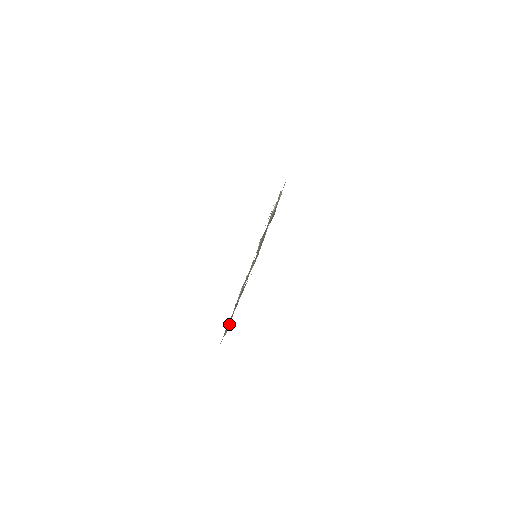
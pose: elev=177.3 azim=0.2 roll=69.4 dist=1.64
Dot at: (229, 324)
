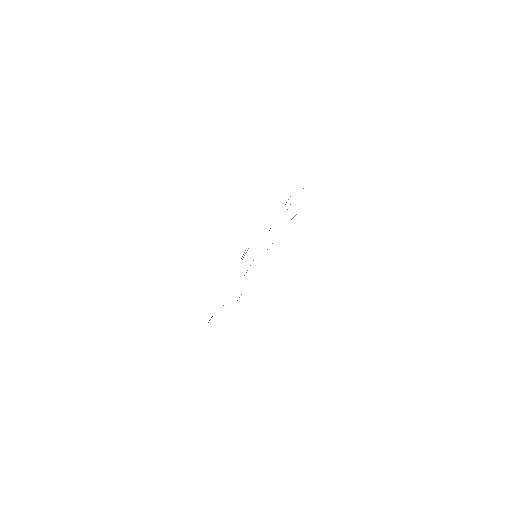
Dot at: occluded
